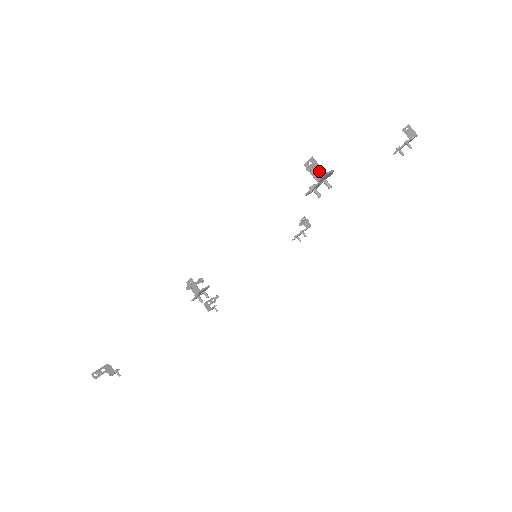
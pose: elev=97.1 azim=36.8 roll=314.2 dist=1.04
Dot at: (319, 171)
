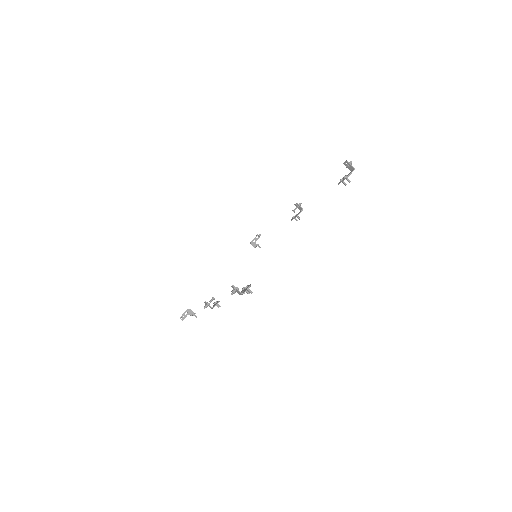
Dot at: (239, 293)
